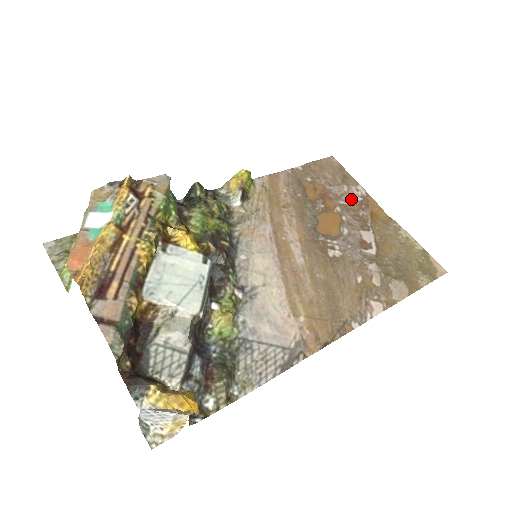
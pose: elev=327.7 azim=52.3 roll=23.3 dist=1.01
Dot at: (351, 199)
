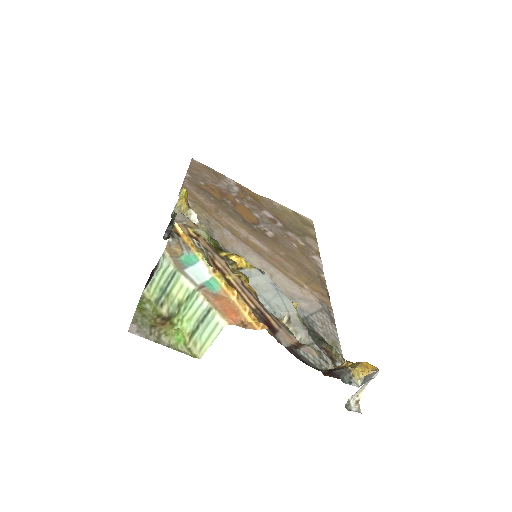
Dot at: (235, 190)
